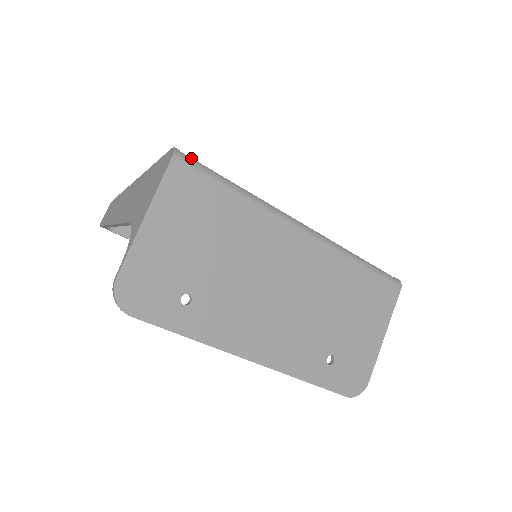
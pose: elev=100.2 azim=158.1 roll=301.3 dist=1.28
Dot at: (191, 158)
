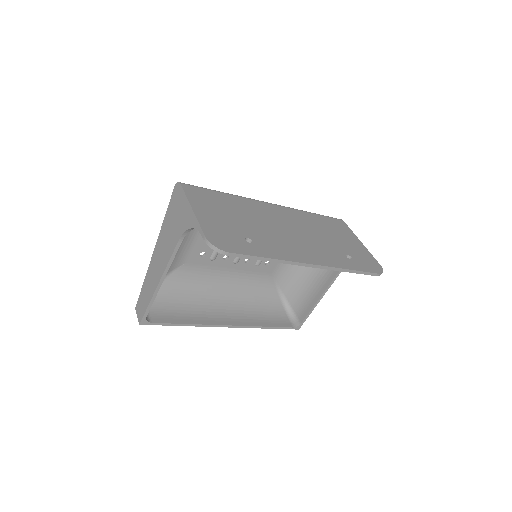
Dot at: occluded
